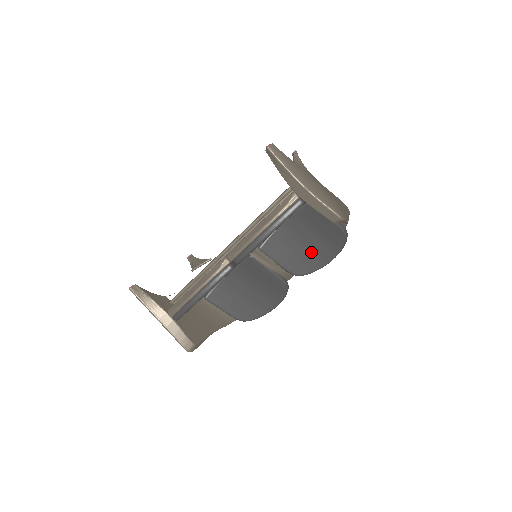
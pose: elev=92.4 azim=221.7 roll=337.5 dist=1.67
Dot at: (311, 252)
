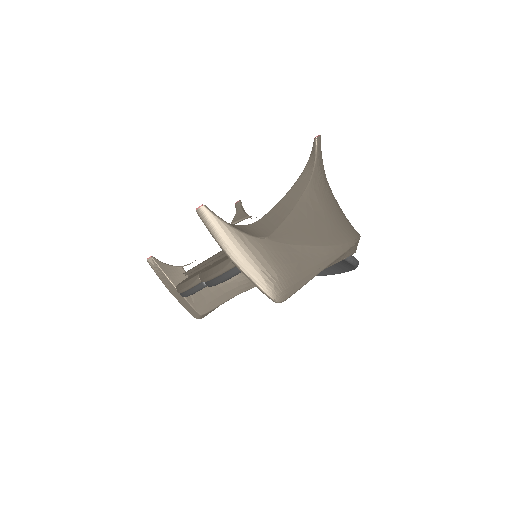
Dot at: occluded
